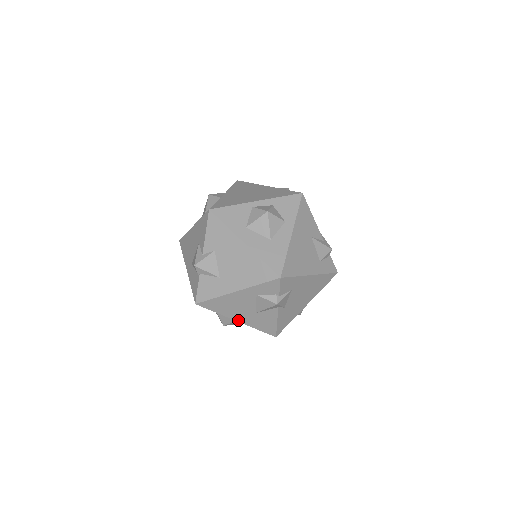
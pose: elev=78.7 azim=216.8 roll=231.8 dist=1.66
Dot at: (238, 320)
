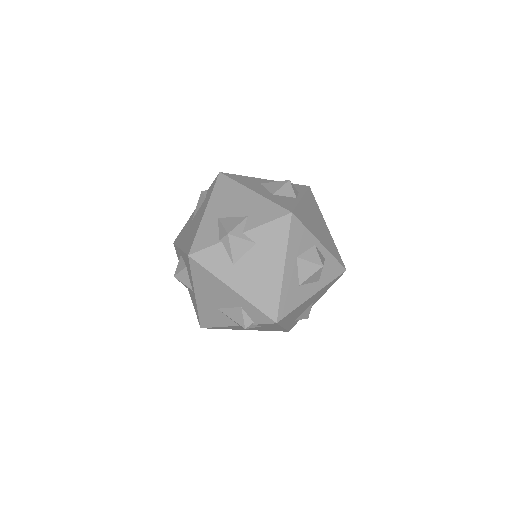
Dot at: (197, 295)
